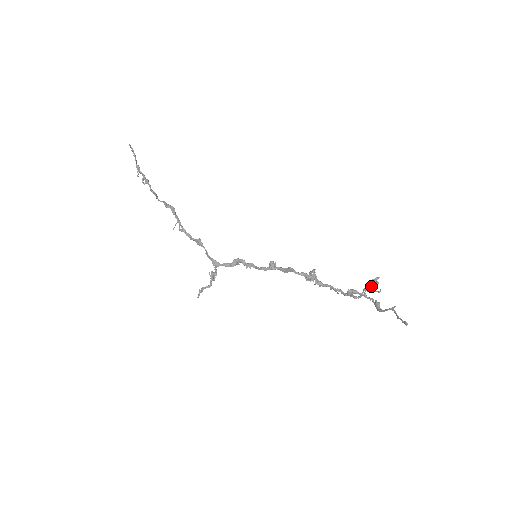
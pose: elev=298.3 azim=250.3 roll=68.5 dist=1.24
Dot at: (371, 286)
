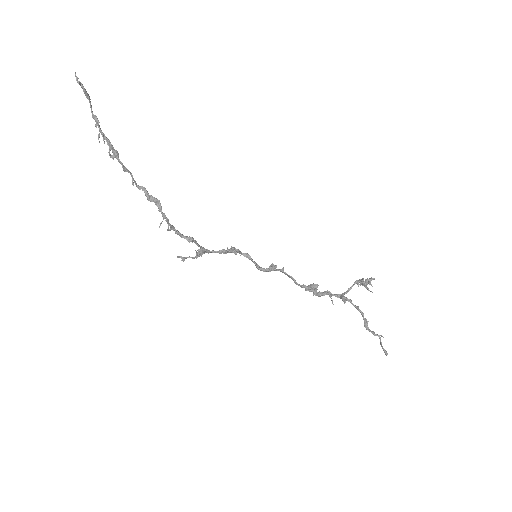
Dot at: (364, 284)
